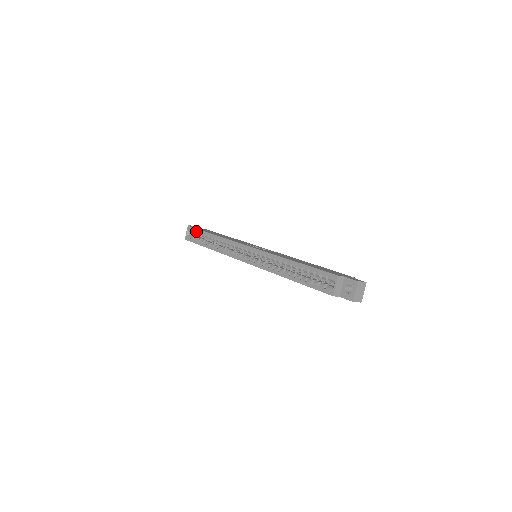
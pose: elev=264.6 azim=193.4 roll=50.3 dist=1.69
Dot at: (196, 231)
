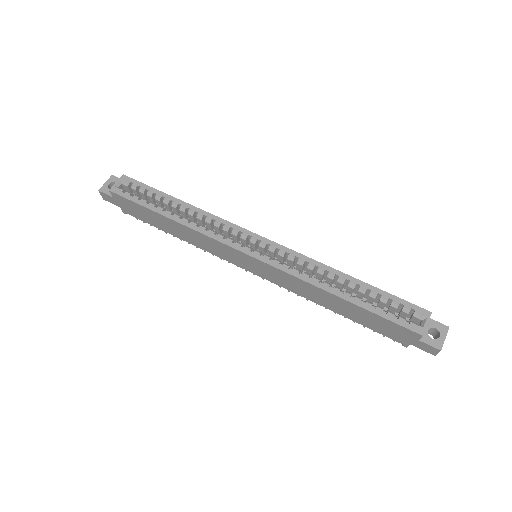
Dot at: (143, 187)
